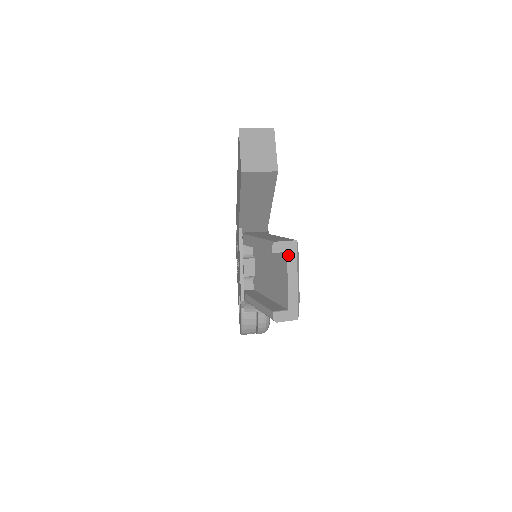
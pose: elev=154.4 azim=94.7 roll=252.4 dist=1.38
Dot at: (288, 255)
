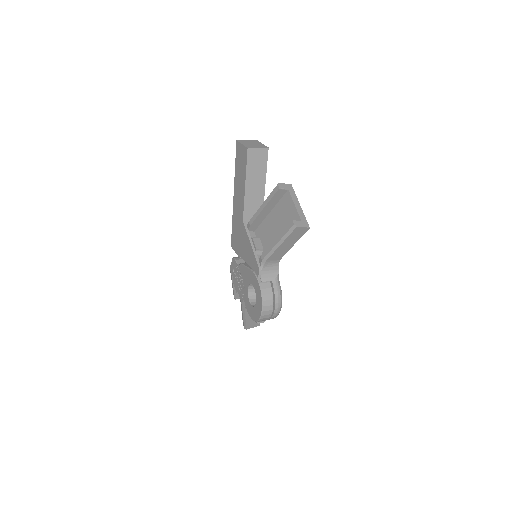
Dot at: (289, 191)
